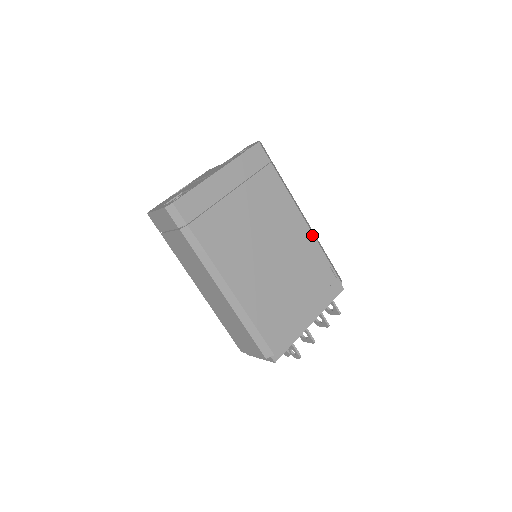
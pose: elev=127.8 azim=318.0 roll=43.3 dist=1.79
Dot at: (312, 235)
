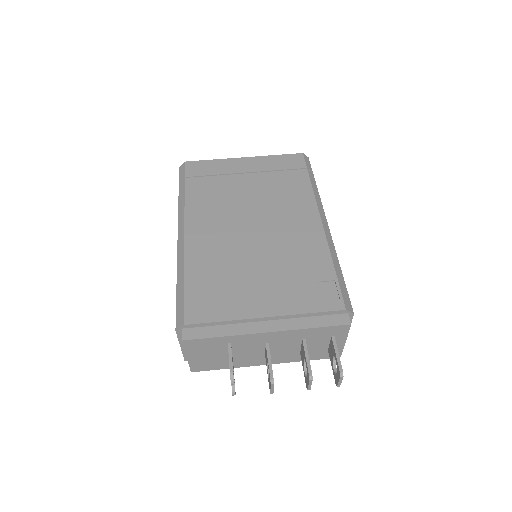
Dot at: (325, 240)
